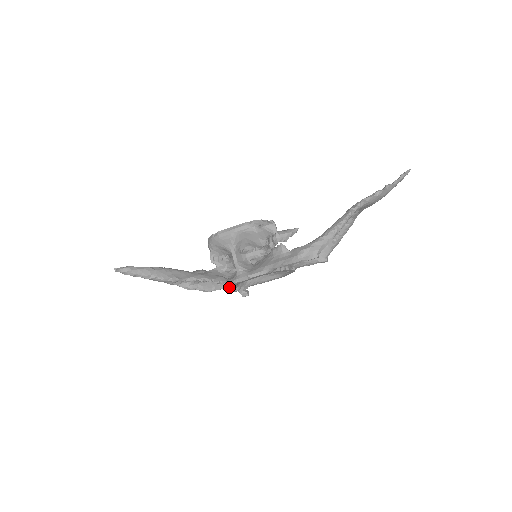
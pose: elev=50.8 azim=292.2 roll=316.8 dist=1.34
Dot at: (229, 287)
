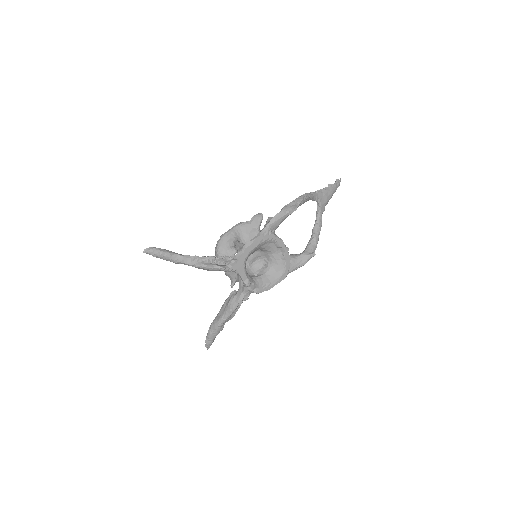
Dot at: (239, 268)
